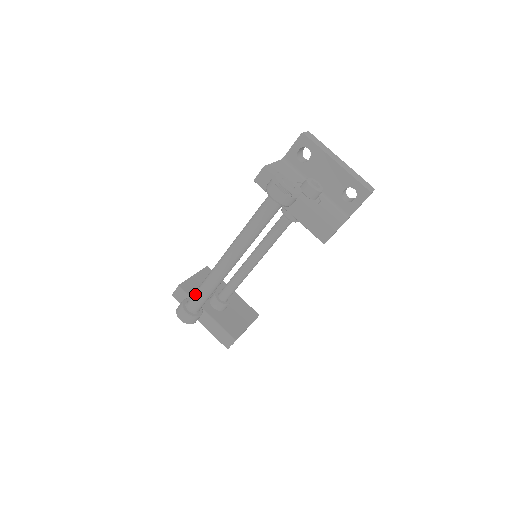
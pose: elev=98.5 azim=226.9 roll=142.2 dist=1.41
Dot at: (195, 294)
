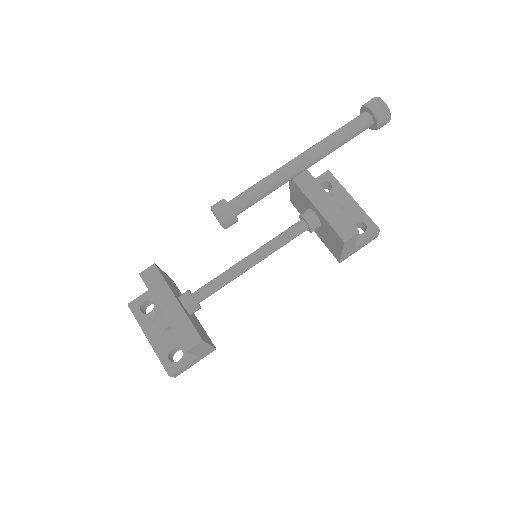
Dot at: (245, 191)
